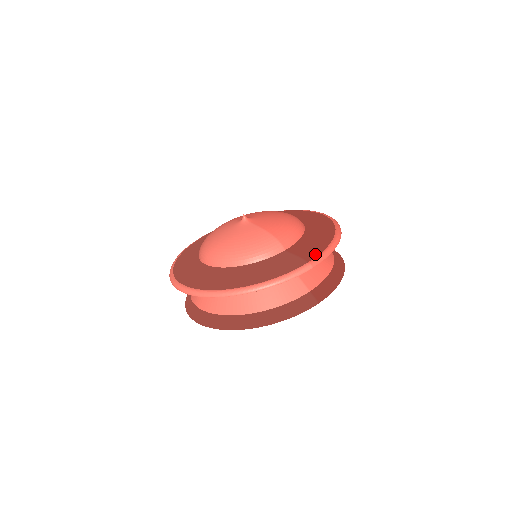
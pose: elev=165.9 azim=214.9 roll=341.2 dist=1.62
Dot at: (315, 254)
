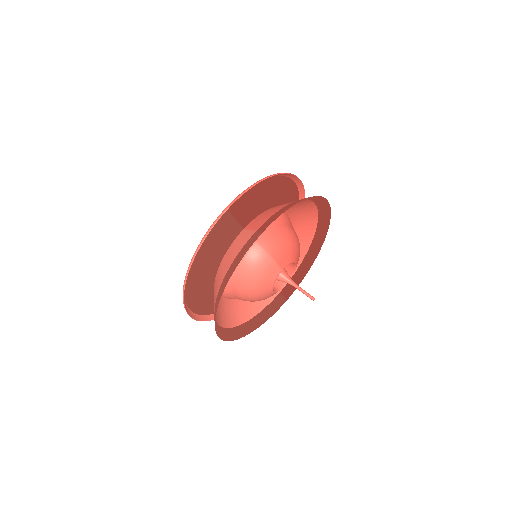
Dot at: occluded
